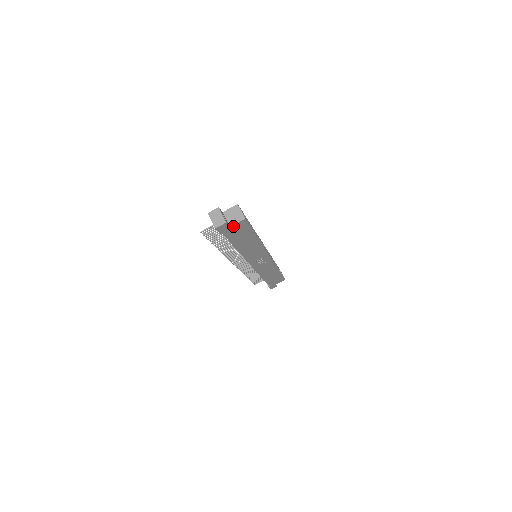
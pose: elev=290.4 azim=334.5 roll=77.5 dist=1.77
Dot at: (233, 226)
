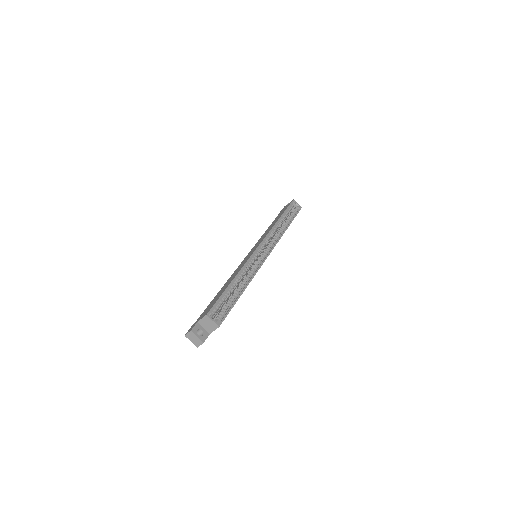
Dot at: (212, 331)
